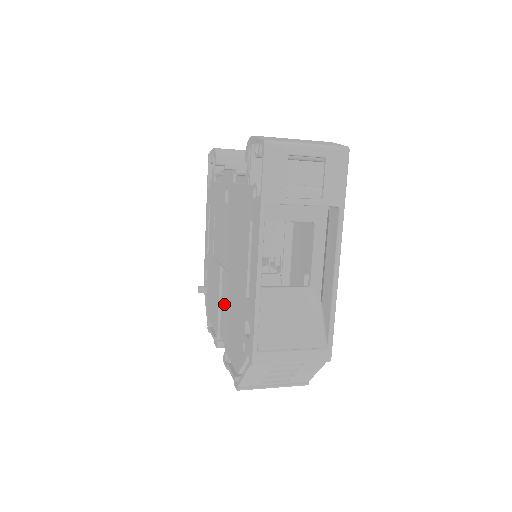
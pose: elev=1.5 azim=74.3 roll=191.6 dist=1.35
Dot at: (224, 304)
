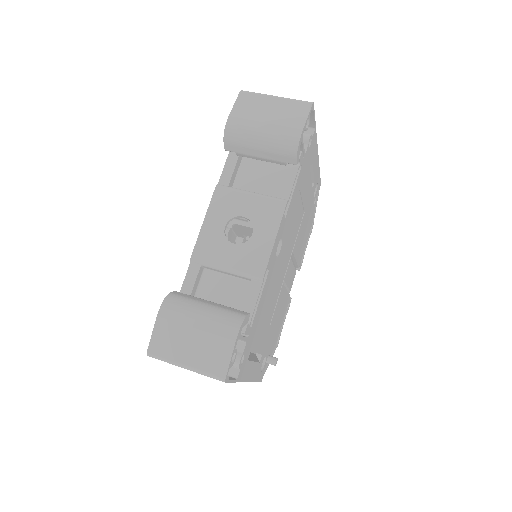
Dot at: occluded
